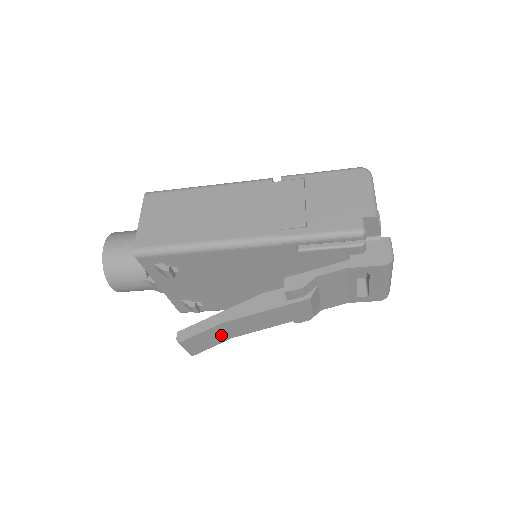
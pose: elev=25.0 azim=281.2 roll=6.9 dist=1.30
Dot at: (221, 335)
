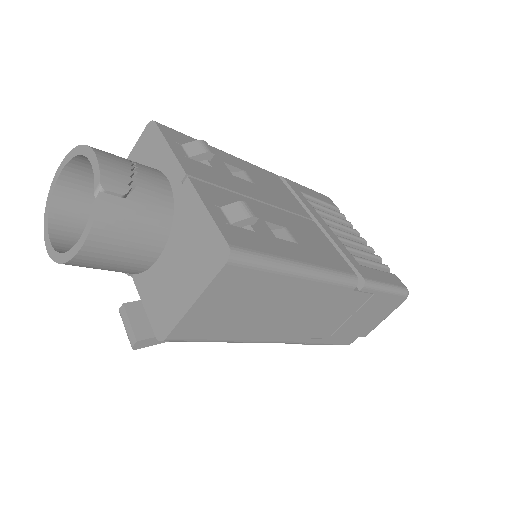
Dot at: occluded
